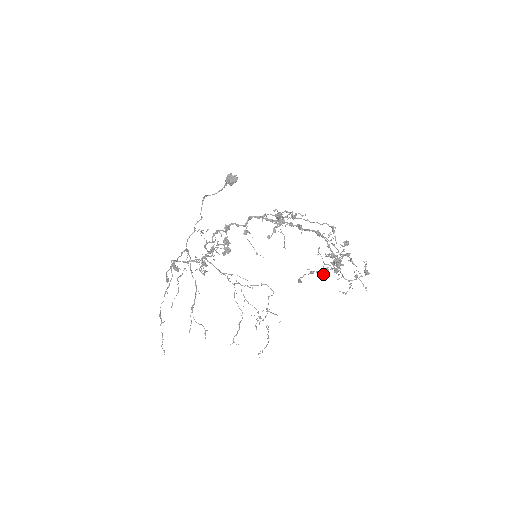
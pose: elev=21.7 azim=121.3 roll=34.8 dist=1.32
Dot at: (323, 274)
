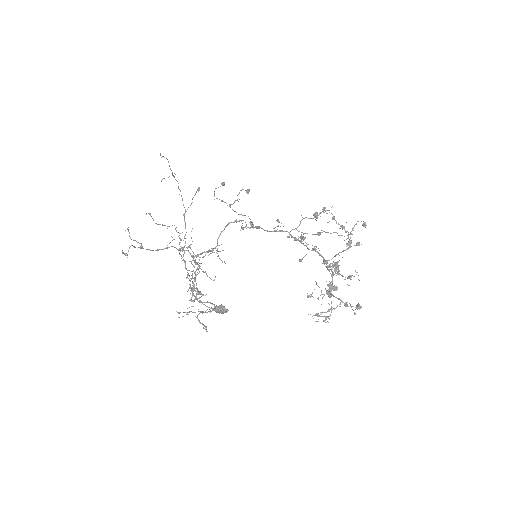
Dot at: (309, 295)
